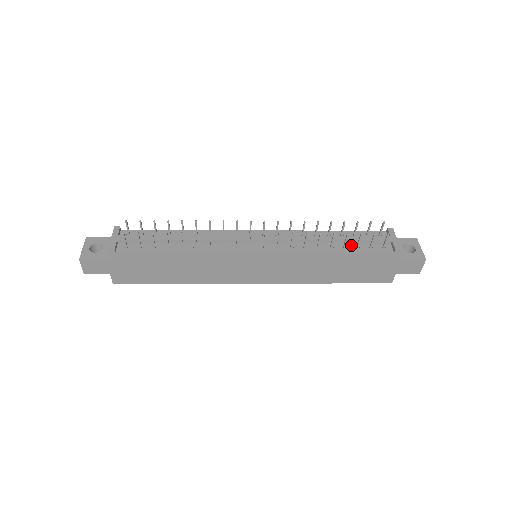
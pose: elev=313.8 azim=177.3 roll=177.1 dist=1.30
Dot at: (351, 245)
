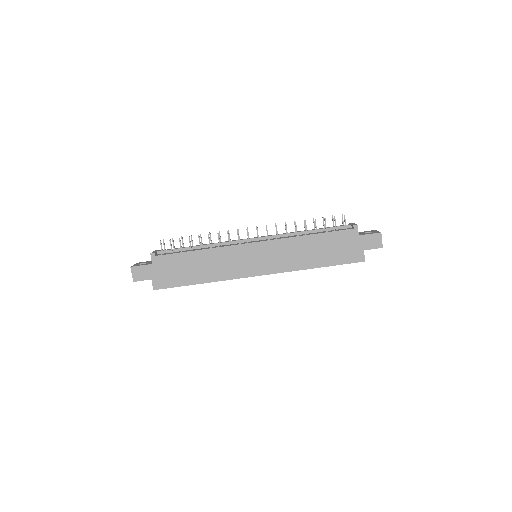
Dot at: (322, 232)
